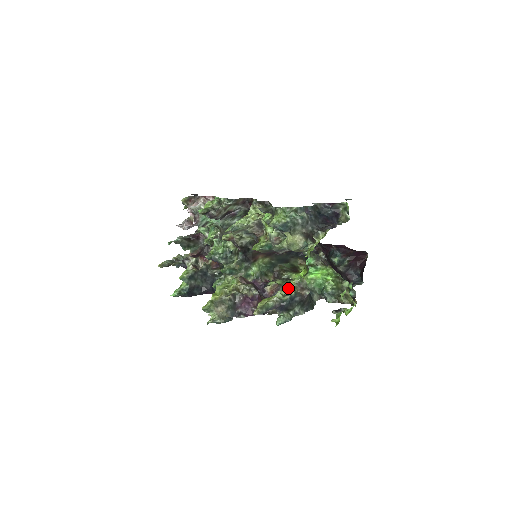
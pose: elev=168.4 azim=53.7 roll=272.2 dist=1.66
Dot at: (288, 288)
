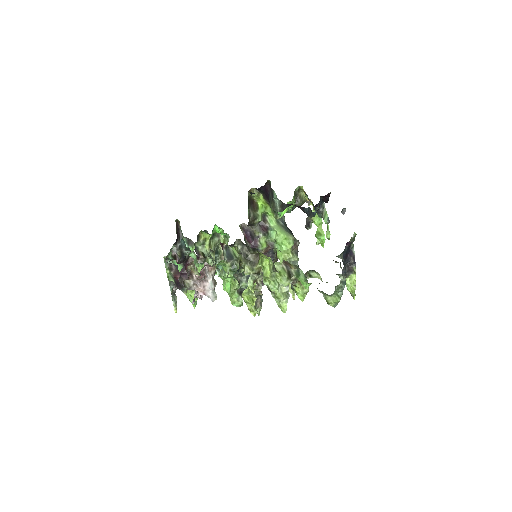
Dot at: (293, 259)
